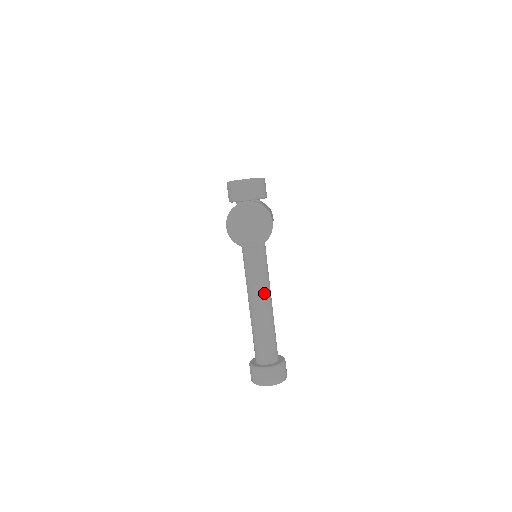
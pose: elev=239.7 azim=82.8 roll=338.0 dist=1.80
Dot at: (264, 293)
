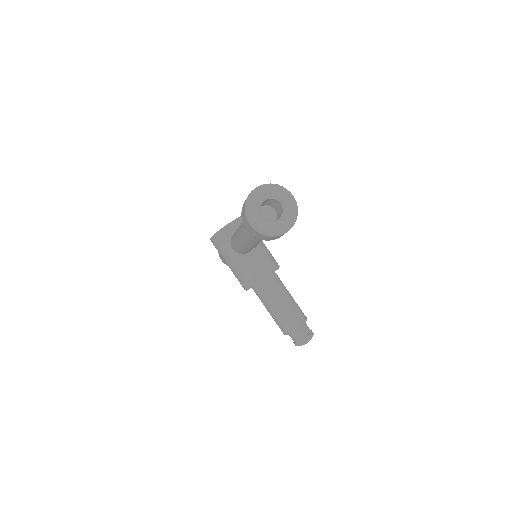
Dot at: occluded
